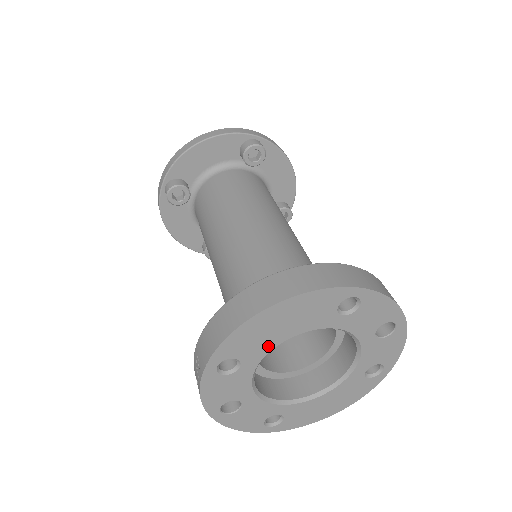
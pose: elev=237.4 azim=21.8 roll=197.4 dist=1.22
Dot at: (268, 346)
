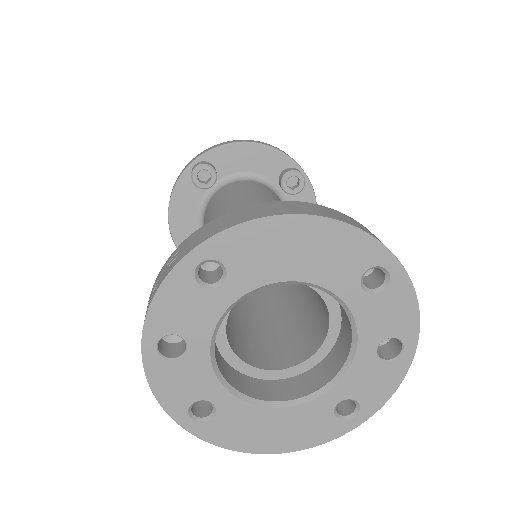
Dot at: (268, 275)
